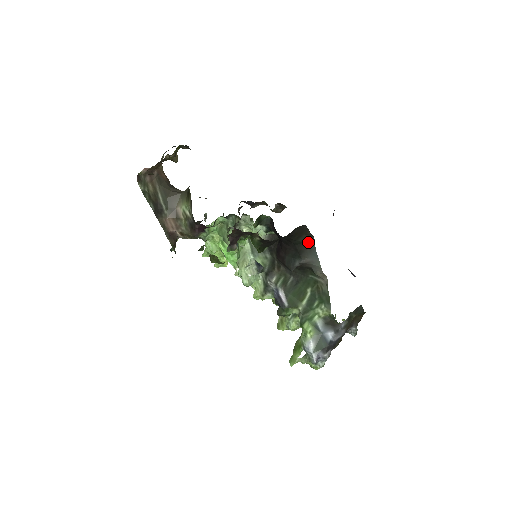
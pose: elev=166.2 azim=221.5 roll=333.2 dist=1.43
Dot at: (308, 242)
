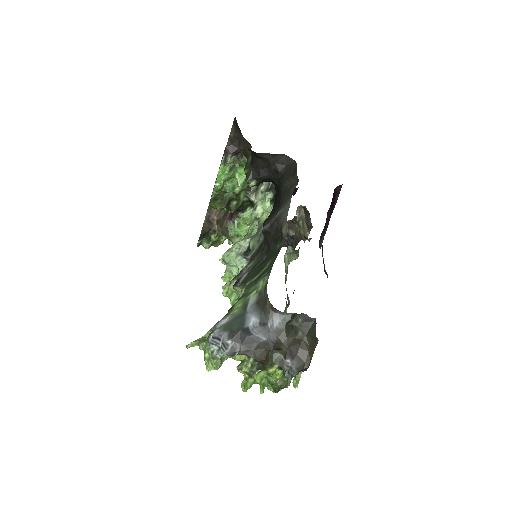
Dot at: (292, 188)
